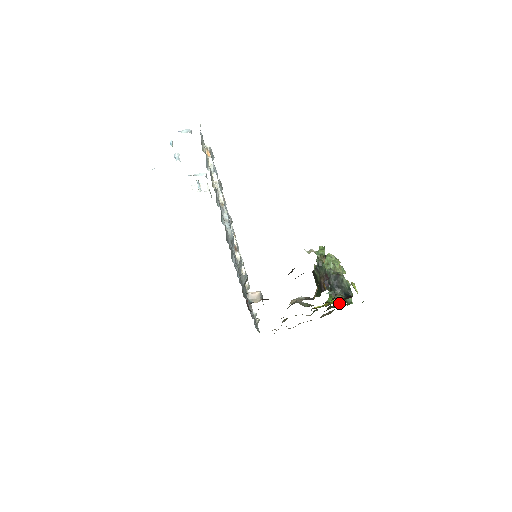
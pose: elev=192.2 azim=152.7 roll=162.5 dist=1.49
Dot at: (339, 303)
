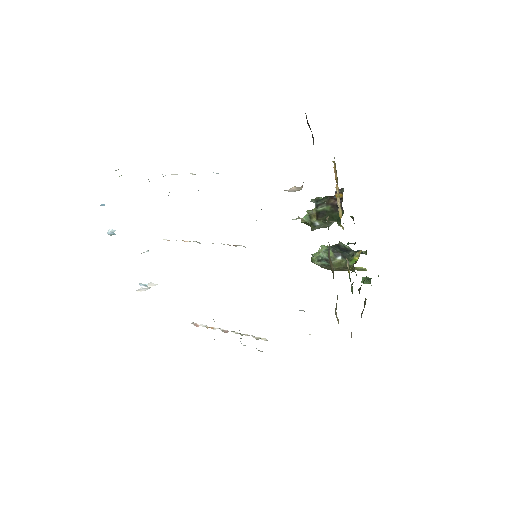
Dot at: occluded
